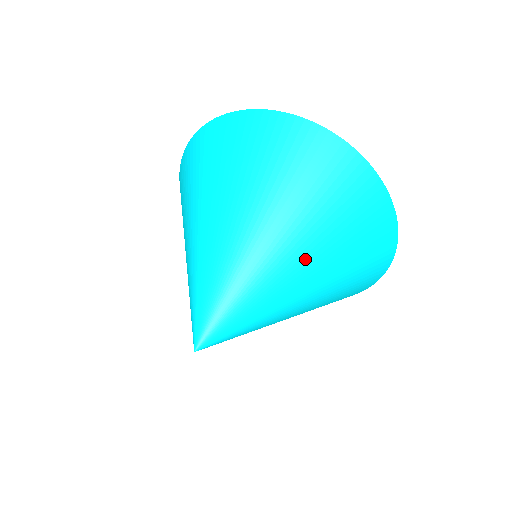
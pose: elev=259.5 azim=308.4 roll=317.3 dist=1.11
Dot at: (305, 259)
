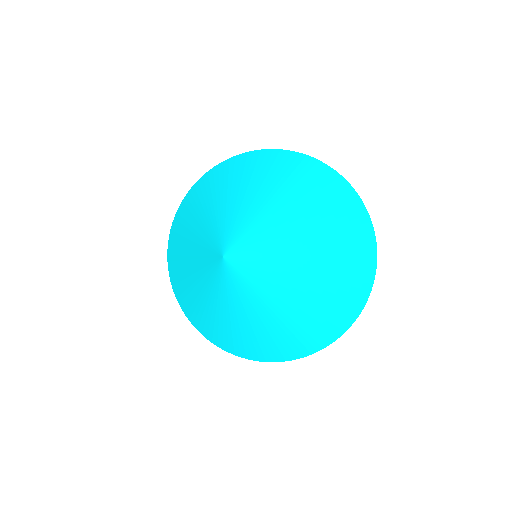
Dot at: (291, 198)
